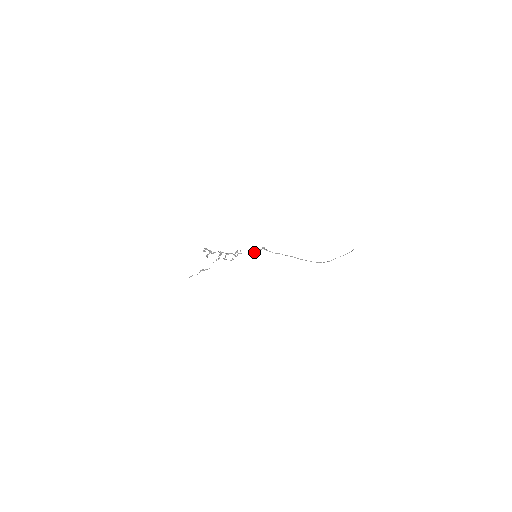
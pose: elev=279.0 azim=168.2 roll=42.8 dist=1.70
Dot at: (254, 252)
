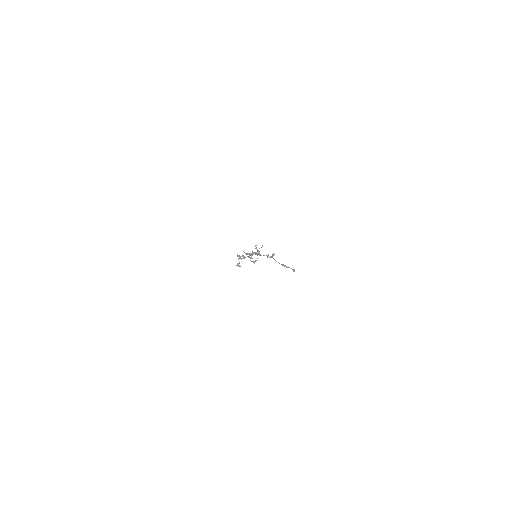
Dot at: occluded
